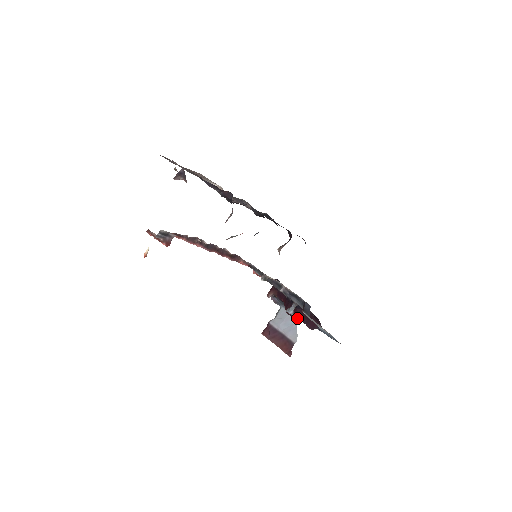
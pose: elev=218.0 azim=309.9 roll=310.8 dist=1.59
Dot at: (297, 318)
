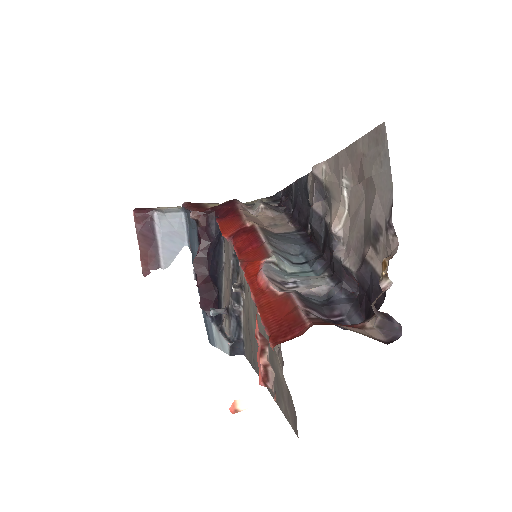
Dot at: (199, 282)
